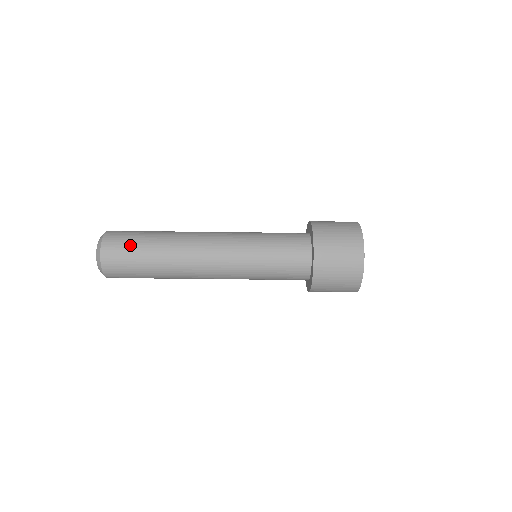
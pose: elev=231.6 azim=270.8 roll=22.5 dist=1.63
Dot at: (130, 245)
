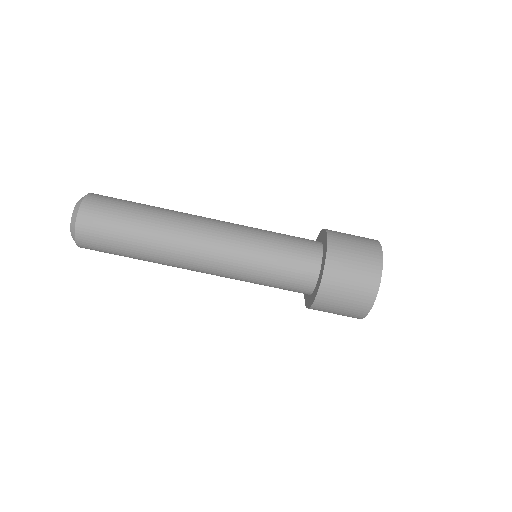
Dot at: (110, 230)
